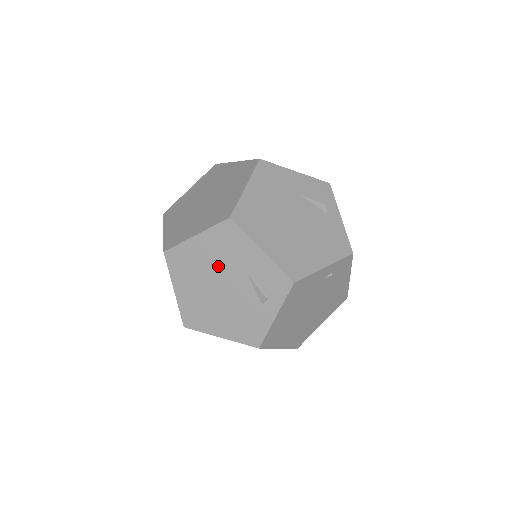
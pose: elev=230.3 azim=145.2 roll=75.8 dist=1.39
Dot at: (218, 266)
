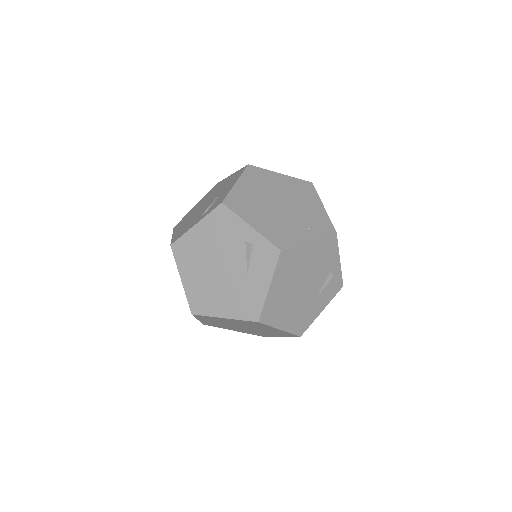
Dot at: (285, 194)
